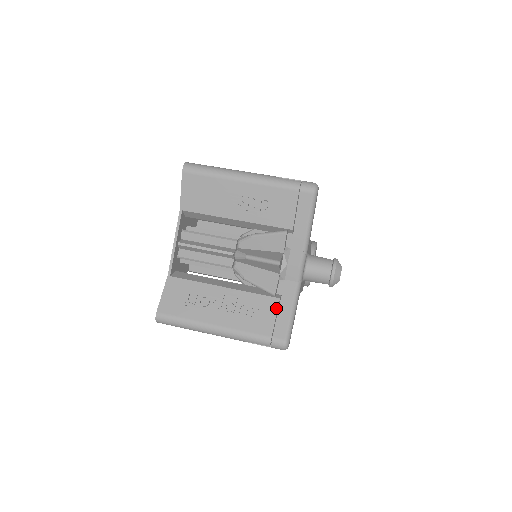
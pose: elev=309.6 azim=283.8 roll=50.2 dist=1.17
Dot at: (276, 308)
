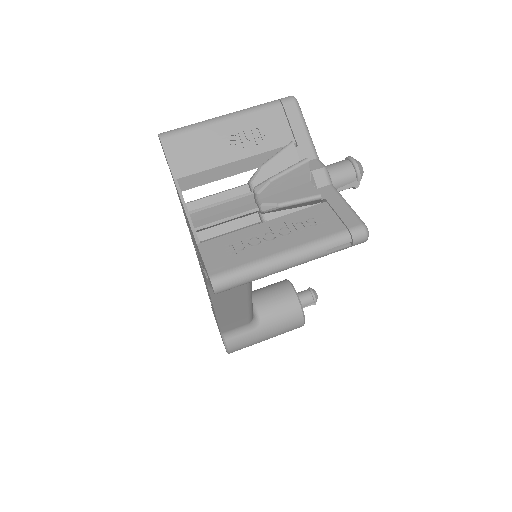
Dot at: (330, 209)
